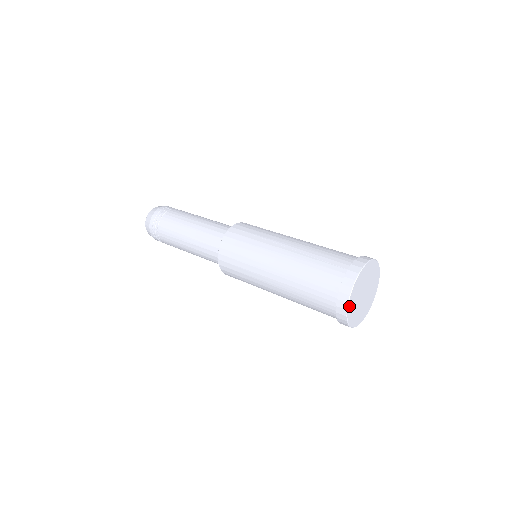
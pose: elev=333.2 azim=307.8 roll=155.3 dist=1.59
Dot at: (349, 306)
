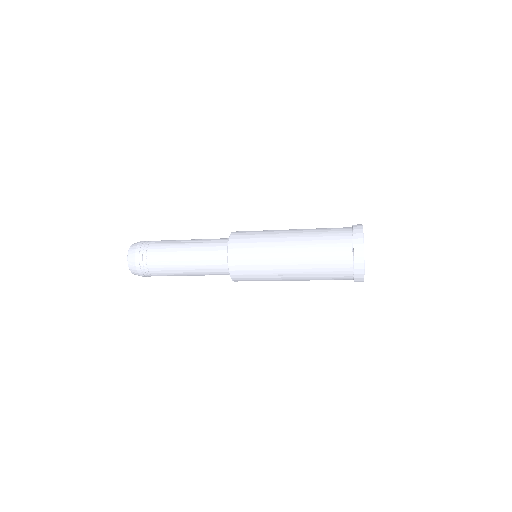
Dot at: (363, 238)
